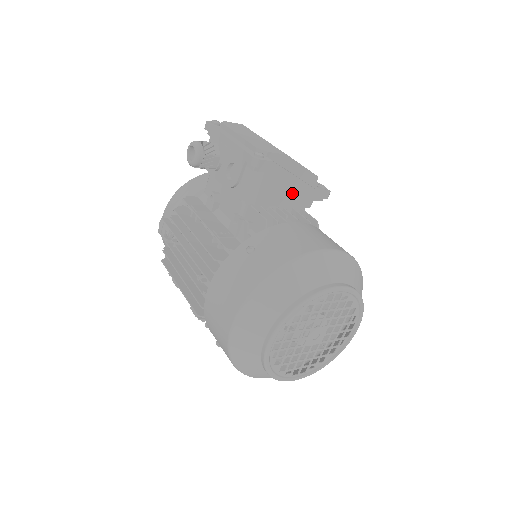
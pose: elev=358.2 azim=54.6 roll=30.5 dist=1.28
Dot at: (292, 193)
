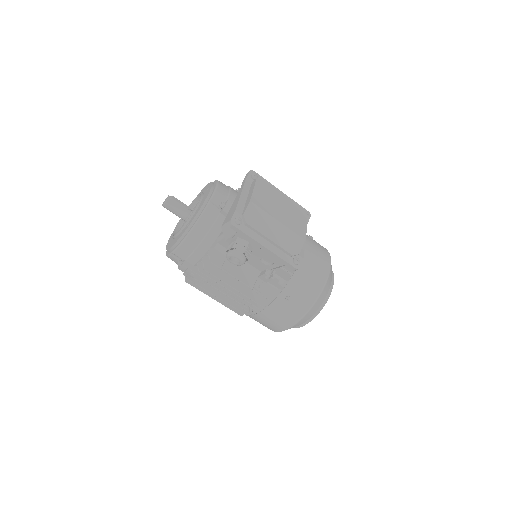
Dot at: occluded
